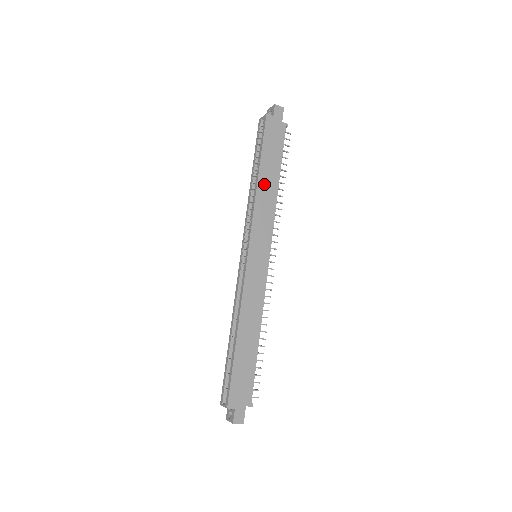
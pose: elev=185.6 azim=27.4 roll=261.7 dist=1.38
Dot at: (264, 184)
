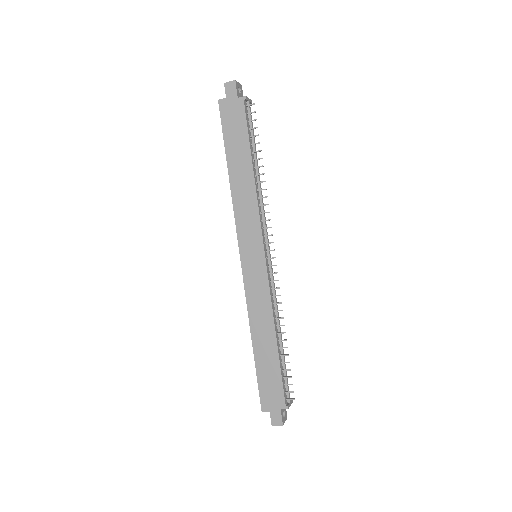
Dot at: (237, 179)
